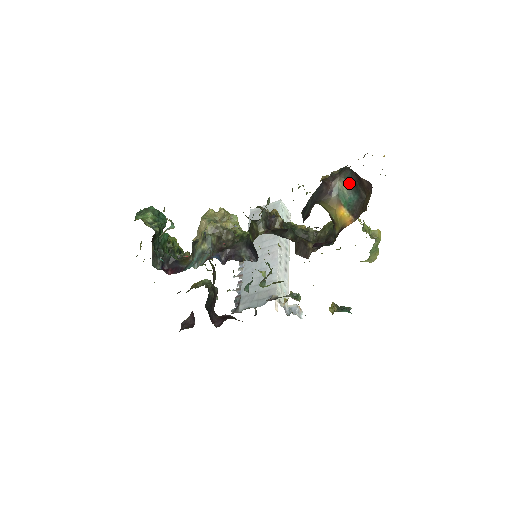
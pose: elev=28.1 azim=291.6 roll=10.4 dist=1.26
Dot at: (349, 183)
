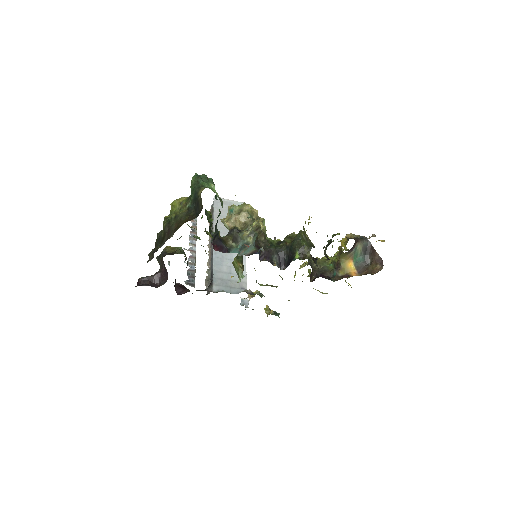
Dot at: (364, 249)
